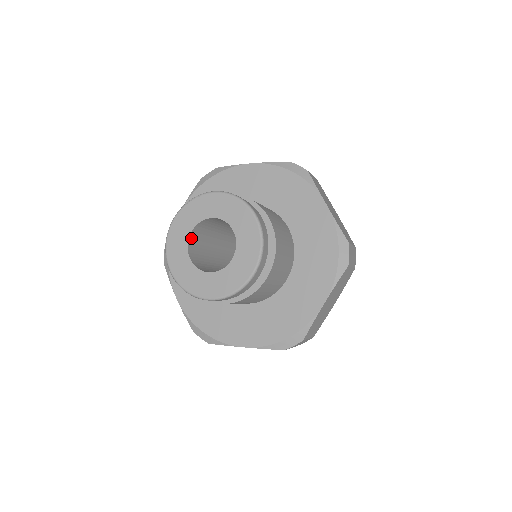
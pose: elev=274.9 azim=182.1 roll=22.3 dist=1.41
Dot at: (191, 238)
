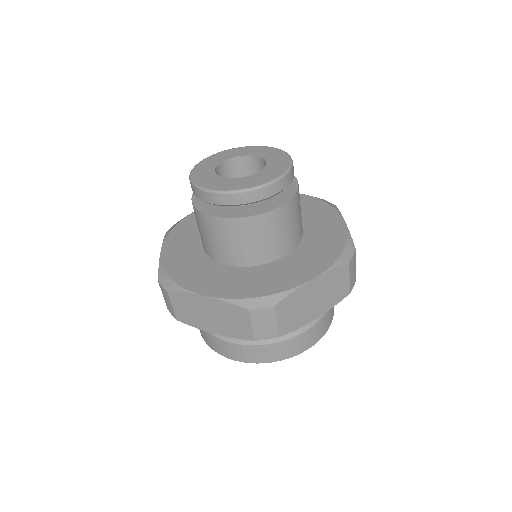
Dot at: occluded
